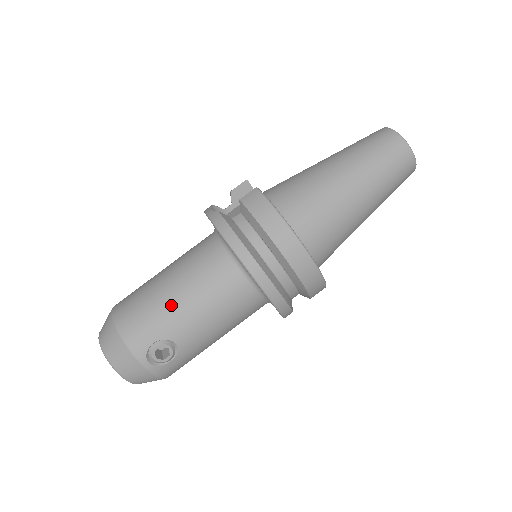
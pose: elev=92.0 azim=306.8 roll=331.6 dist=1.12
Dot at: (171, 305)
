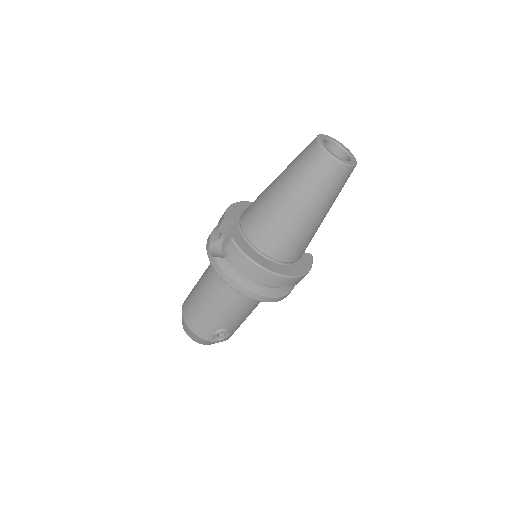
Dot at: (213, 314)
